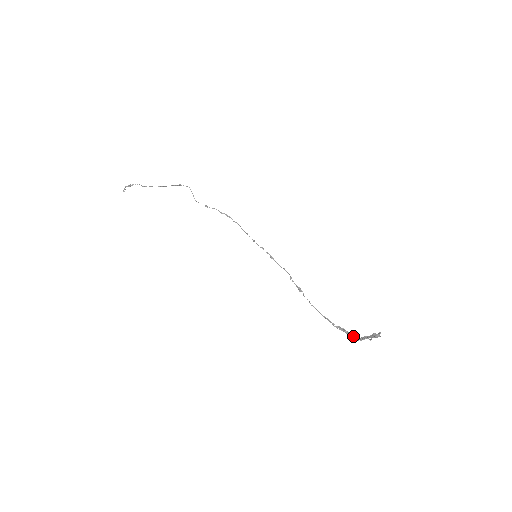
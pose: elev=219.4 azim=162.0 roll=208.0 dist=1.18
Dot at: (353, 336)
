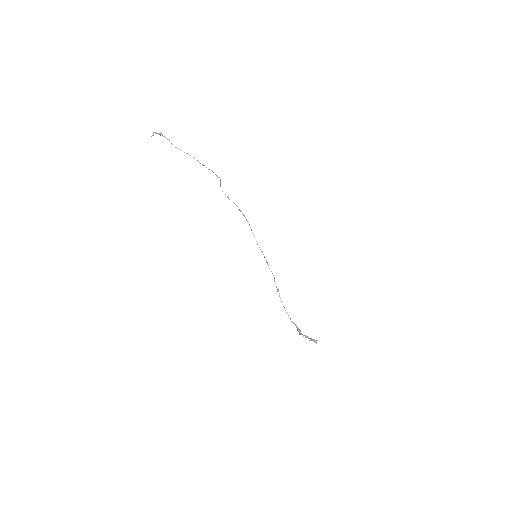
Dot at: (300, 331)
